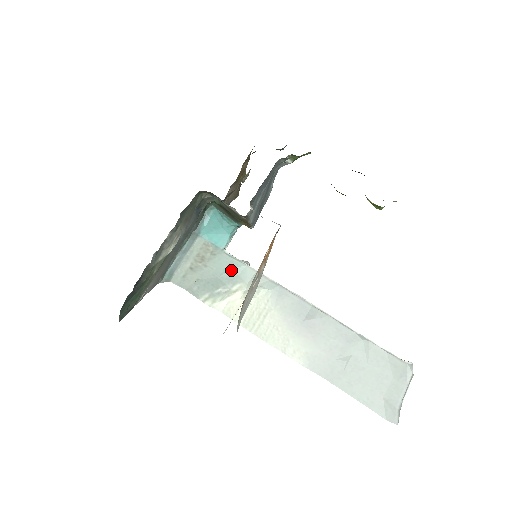
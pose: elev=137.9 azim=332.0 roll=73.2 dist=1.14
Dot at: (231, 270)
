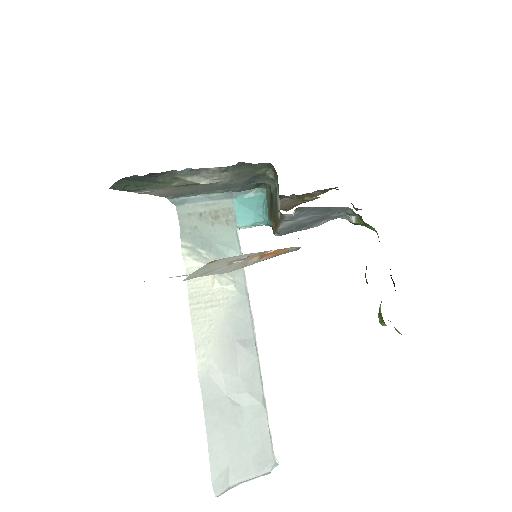
Dot at: (227, 247)
